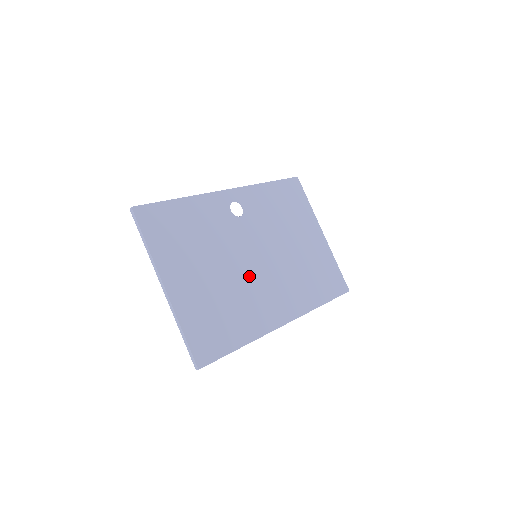
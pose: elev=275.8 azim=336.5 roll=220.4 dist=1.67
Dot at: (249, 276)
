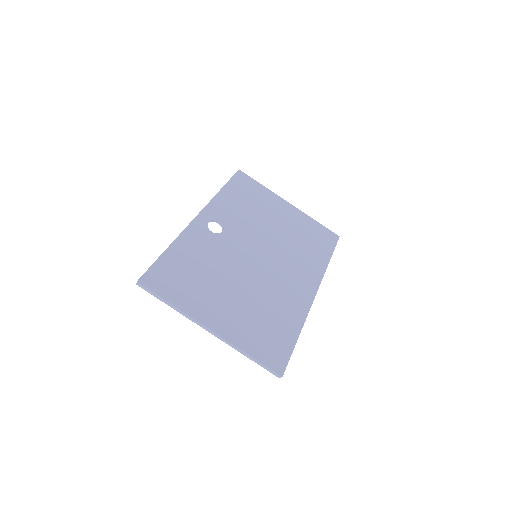
Dot at: (263, 276)
